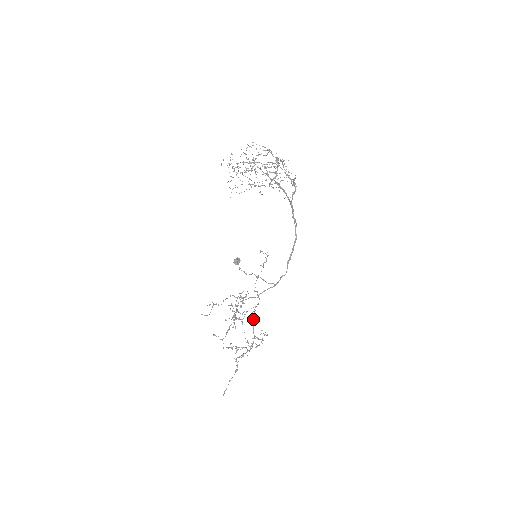
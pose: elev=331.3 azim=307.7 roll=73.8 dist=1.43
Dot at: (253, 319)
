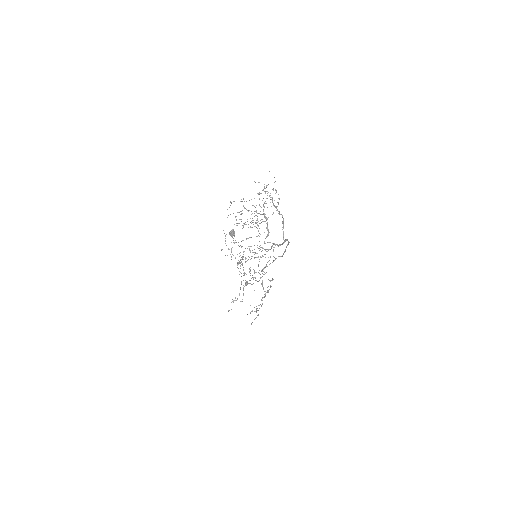
Dot at: (262, 286)
